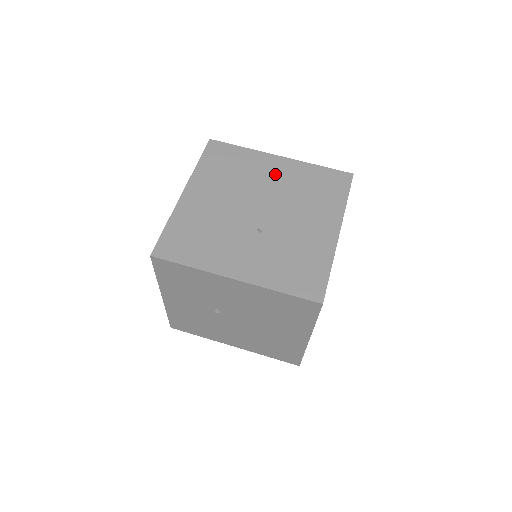
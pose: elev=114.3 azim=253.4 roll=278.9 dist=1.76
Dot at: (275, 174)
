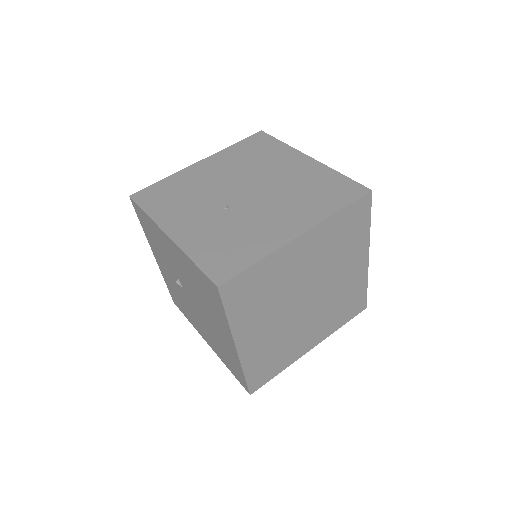
Dot at: (289, 169)
